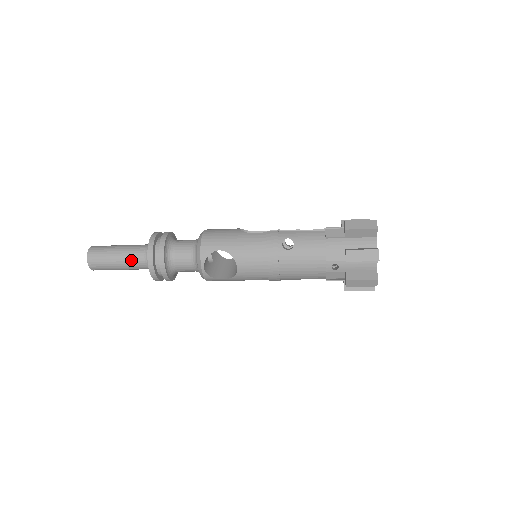
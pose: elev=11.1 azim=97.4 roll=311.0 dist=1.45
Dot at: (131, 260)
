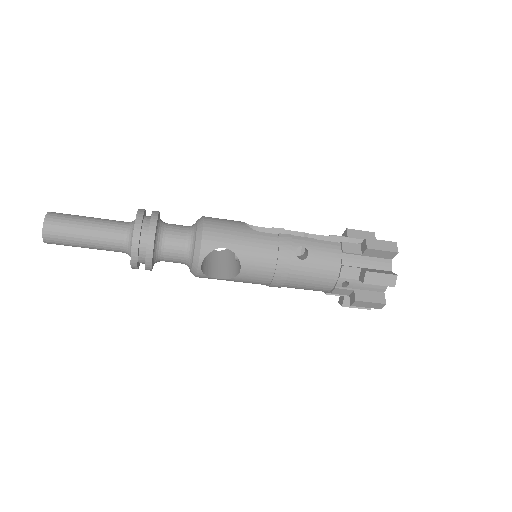
Dot at: (105, 240)
